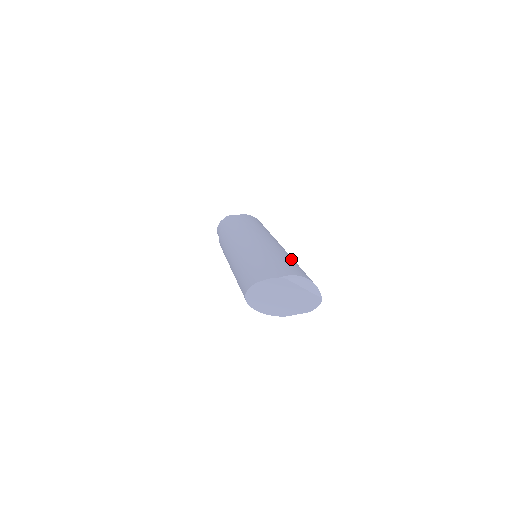
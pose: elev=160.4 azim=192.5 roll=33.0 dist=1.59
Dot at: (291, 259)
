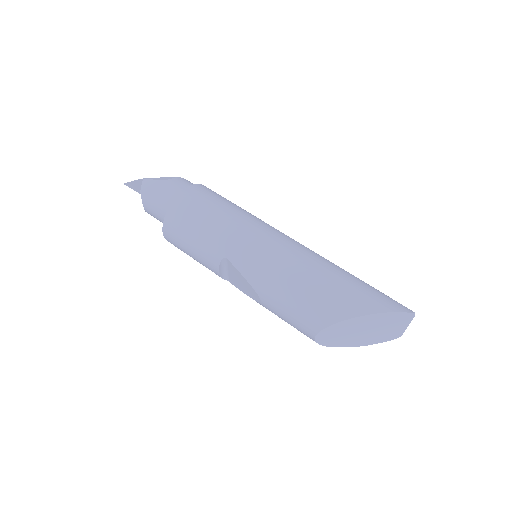
Dot at: occluded
